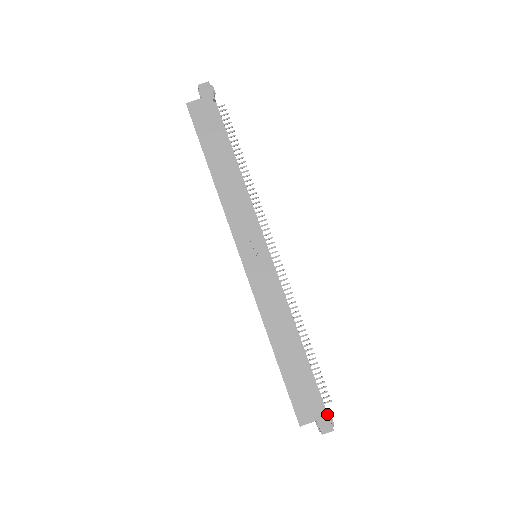
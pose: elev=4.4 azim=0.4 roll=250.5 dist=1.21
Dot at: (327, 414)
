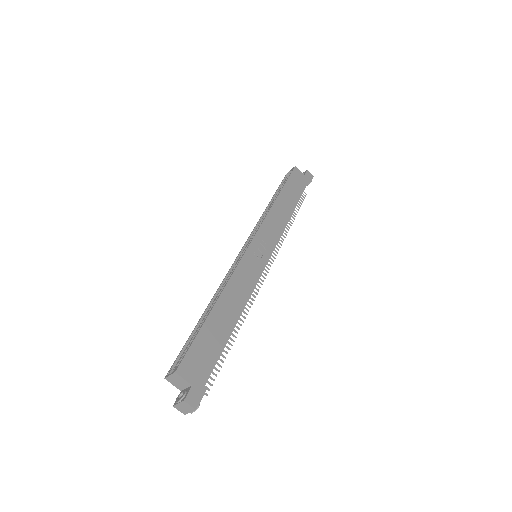
Dot at: (205, 391)
